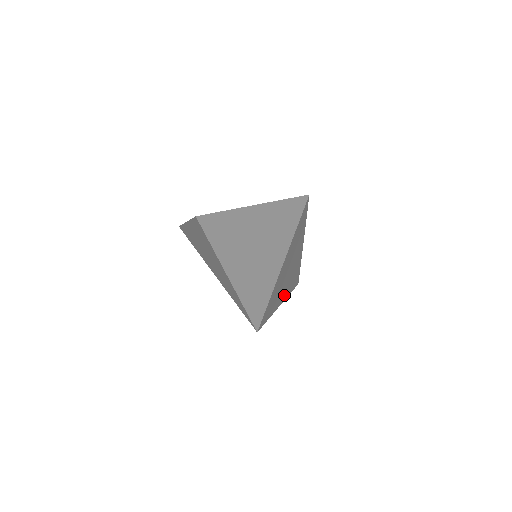
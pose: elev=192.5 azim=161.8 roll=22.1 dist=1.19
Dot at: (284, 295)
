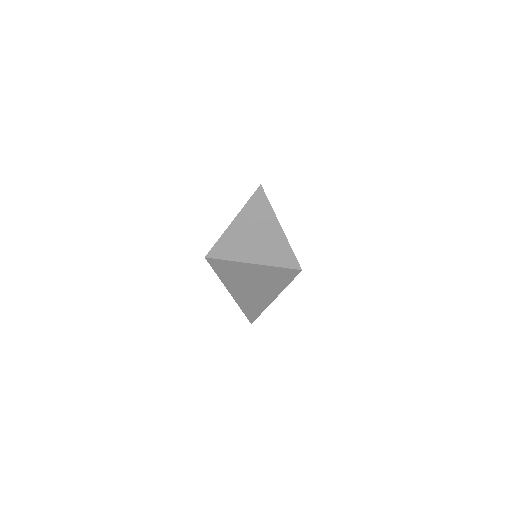
Dot at: occluded
